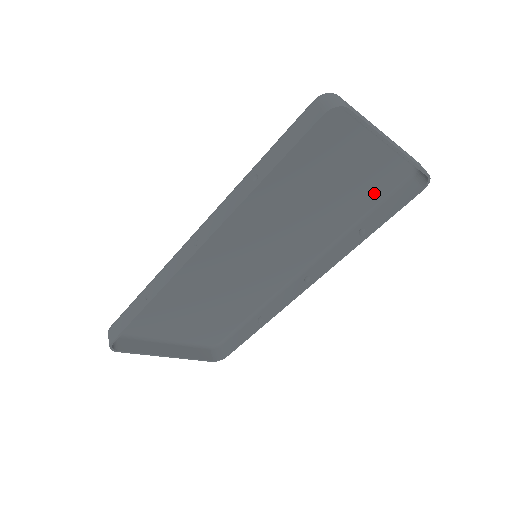
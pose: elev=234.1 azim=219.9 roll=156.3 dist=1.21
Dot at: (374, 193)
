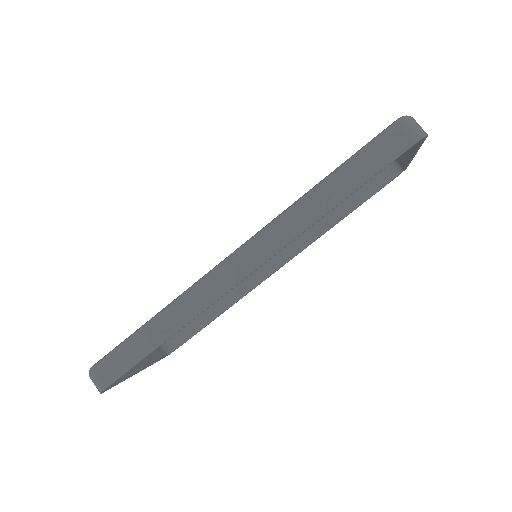
Dot at: occluded
